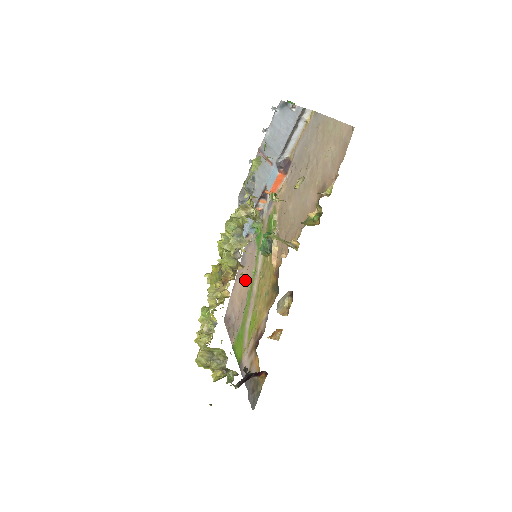
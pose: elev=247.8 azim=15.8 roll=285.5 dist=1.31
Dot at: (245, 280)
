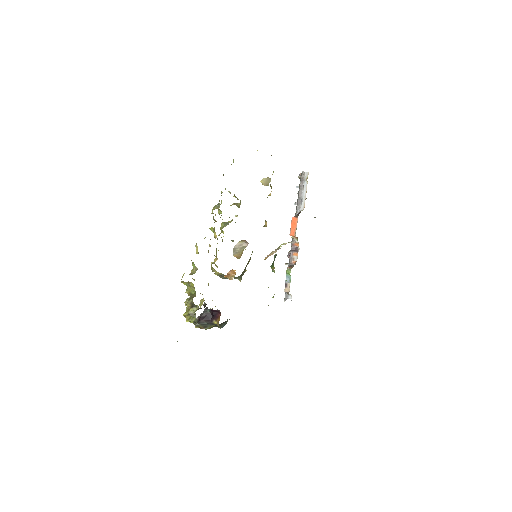
Dot at: occluded
